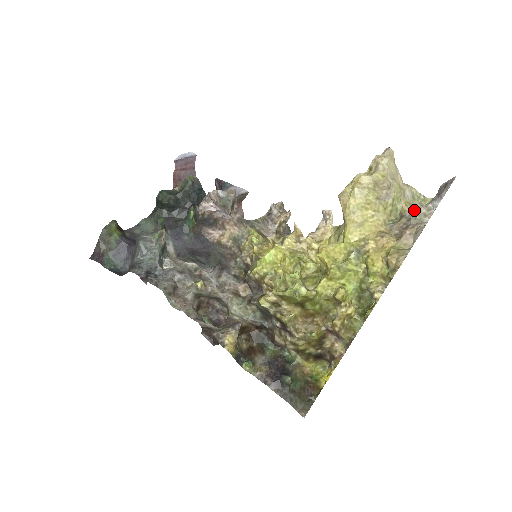
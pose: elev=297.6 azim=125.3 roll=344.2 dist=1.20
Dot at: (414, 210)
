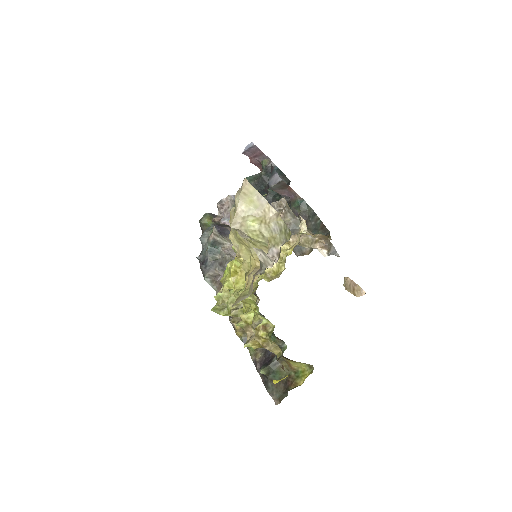
Dot at: occluded
